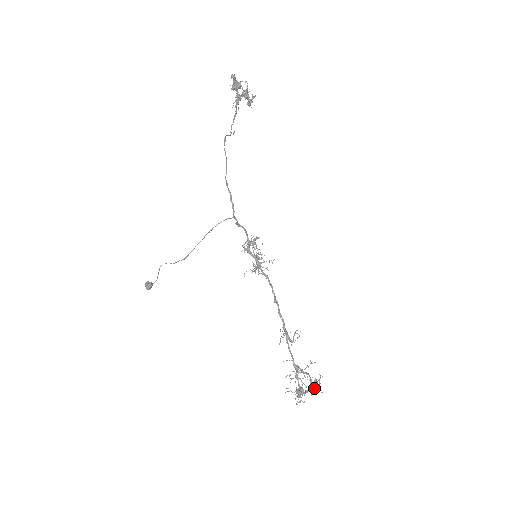
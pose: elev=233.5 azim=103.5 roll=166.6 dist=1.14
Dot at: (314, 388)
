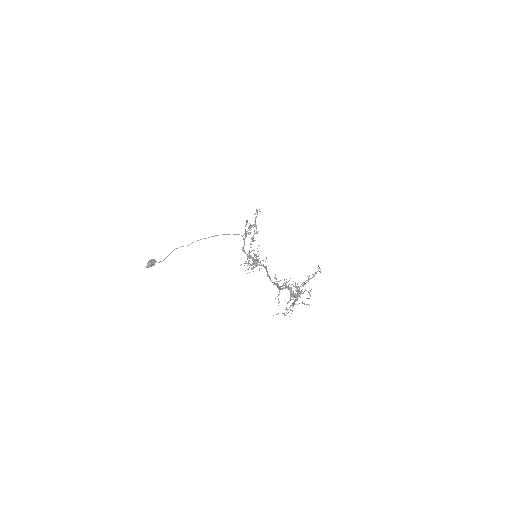
Dot at: occluded
